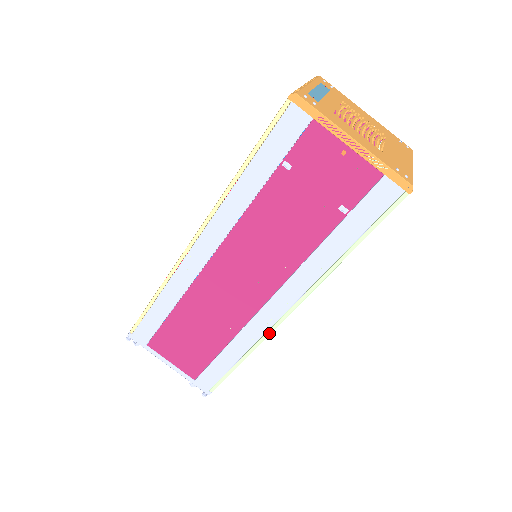
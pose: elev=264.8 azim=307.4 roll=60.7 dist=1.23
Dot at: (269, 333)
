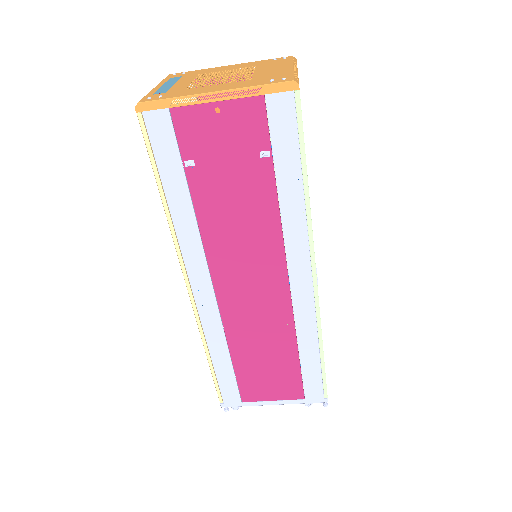
Dot at: (318, 308)
